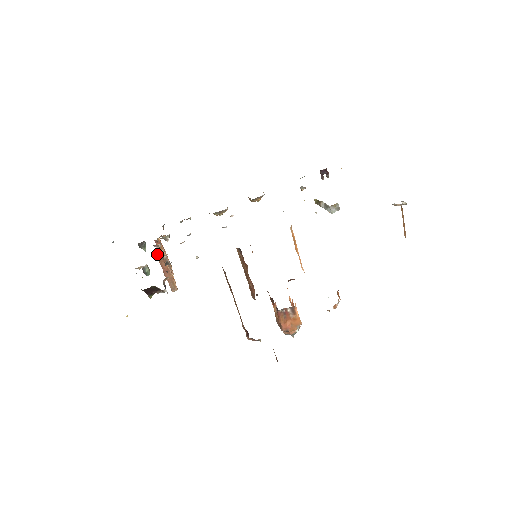
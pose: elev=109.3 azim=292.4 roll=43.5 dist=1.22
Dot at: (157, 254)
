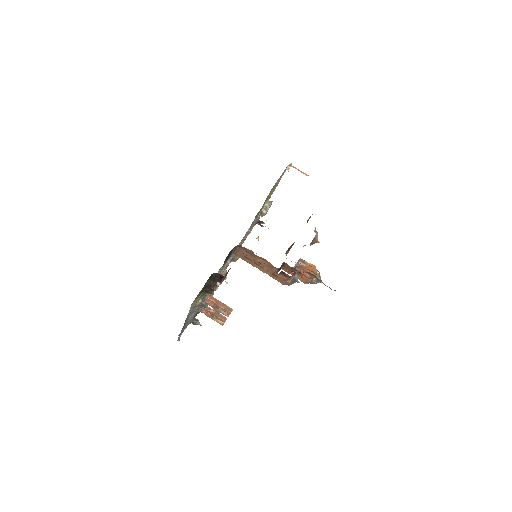
Dot at: (205, 302)
